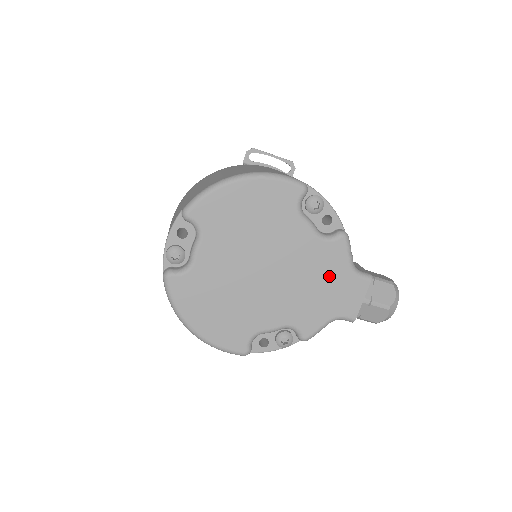
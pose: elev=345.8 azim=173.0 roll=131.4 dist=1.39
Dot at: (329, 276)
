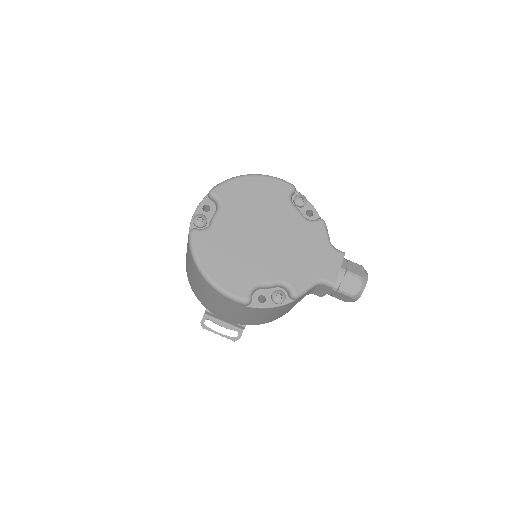
Dot at: (313, 247)
